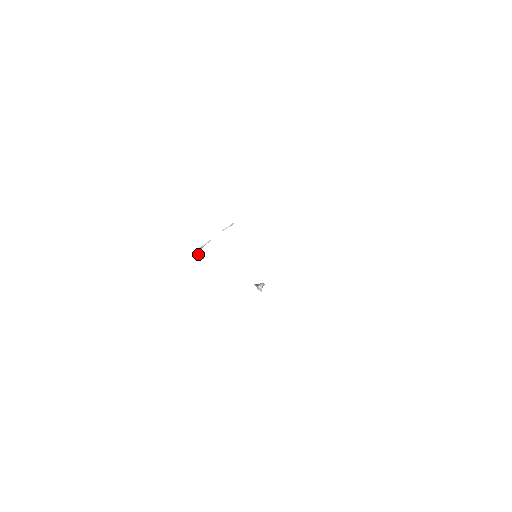
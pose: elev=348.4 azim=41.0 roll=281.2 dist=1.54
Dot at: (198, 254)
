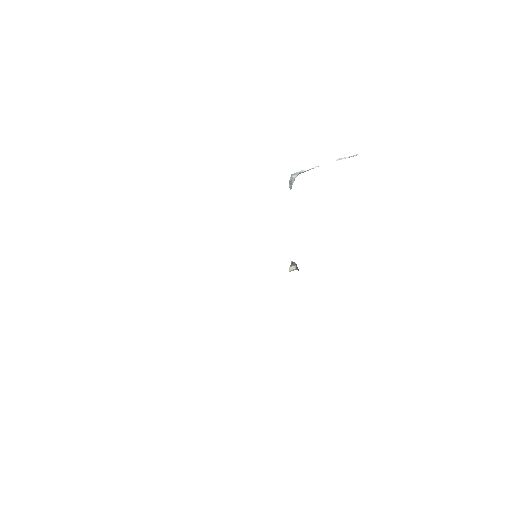
Dot at: (290, 180)
